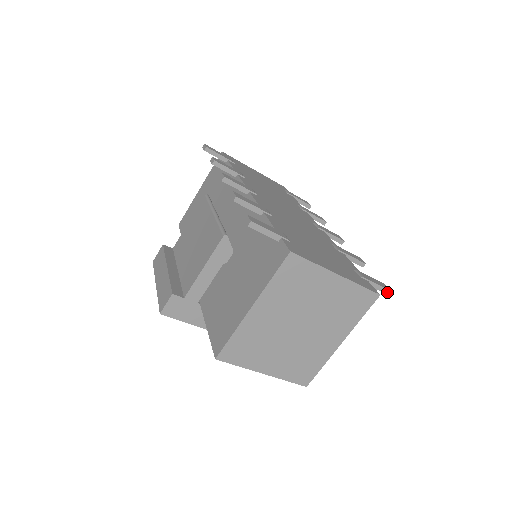
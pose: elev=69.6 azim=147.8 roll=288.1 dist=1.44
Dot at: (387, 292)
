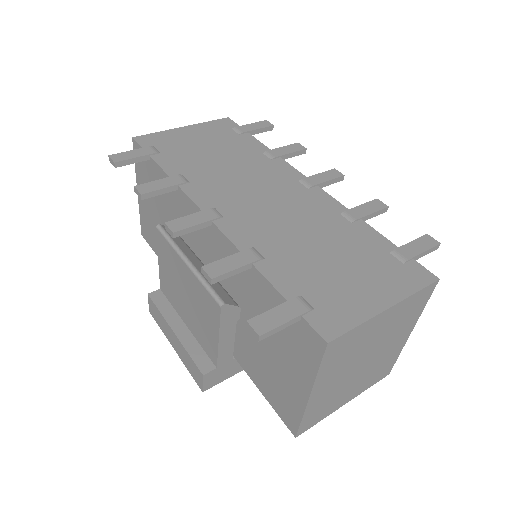
Dot at: (437, 247)
